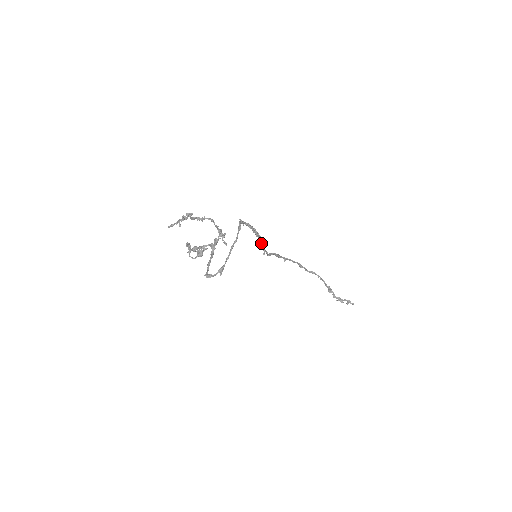
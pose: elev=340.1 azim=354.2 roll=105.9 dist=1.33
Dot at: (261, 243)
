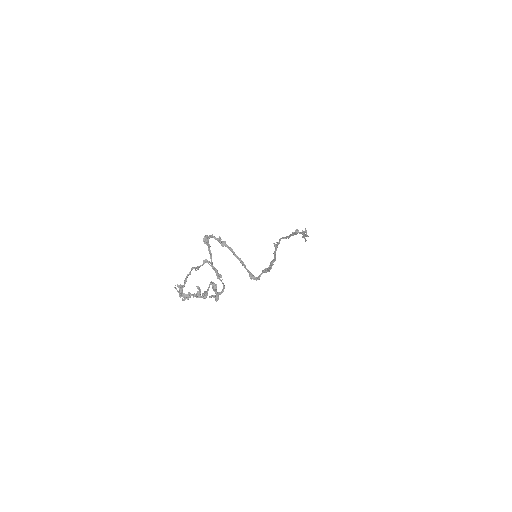
Dot at: (275, 253)
